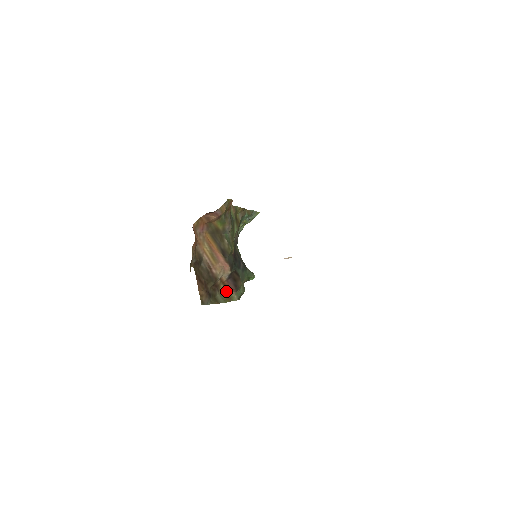
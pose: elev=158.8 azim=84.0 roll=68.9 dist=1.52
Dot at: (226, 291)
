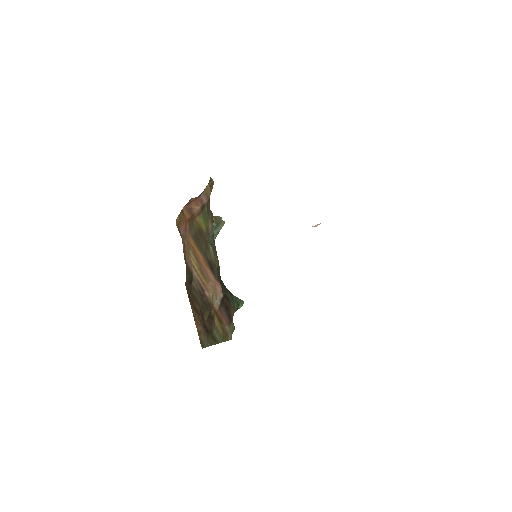
Dot at: (221, 325)
